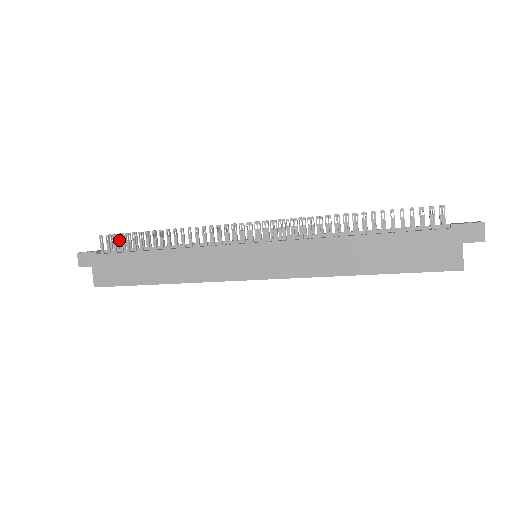
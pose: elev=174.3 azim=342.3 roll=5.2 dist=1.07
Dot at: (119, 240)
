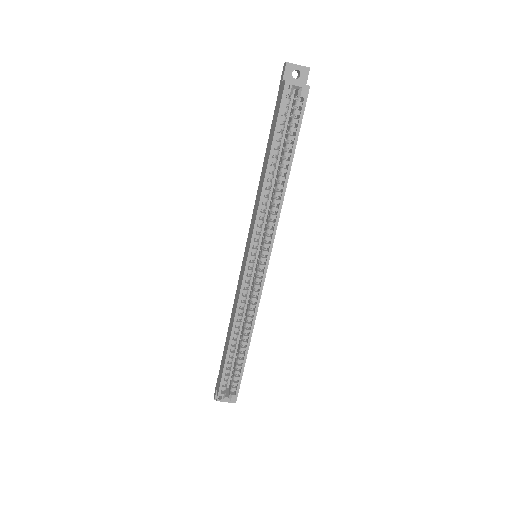
Dot at: occluded
